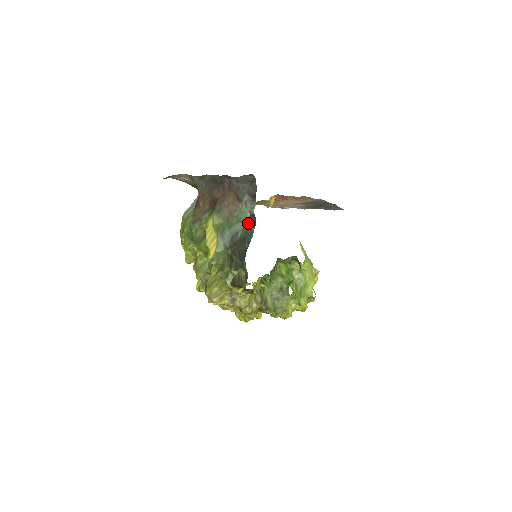
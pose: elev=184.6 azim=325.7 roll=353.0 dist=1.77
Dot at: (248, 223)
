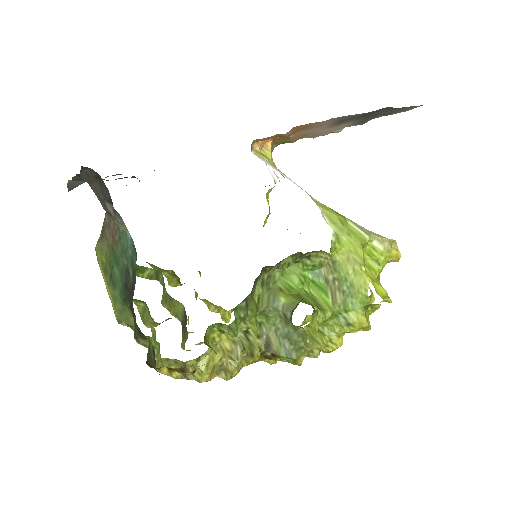
Dot at: (132, 252)
